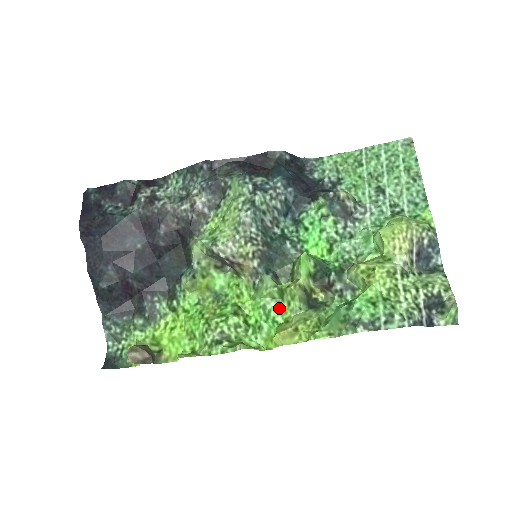
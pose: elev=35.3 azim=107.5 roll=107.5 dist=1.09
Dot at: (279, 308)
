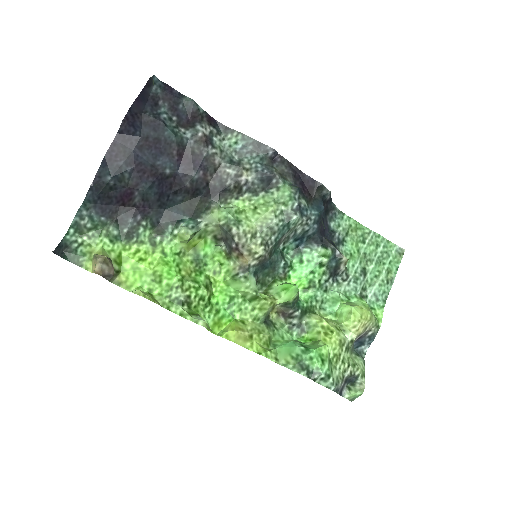
Dot at: (242, 306)
